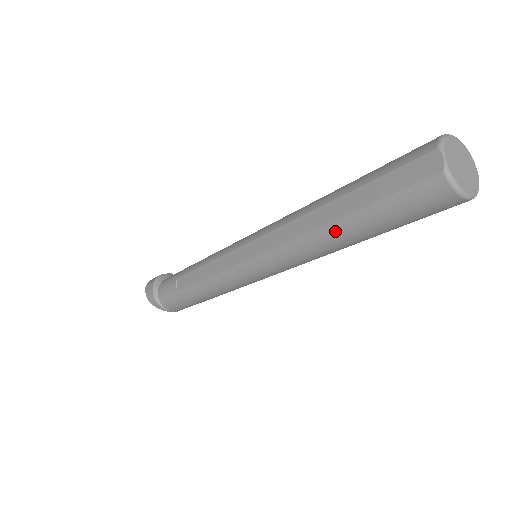
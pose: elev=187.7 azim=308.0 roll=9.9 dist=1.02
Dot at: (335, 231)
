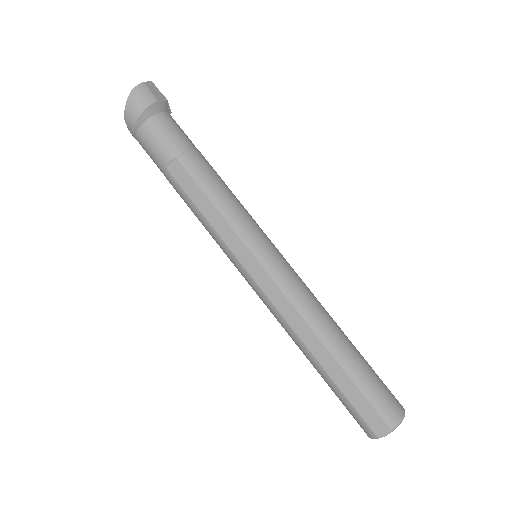
Dot at: (313, 362)
